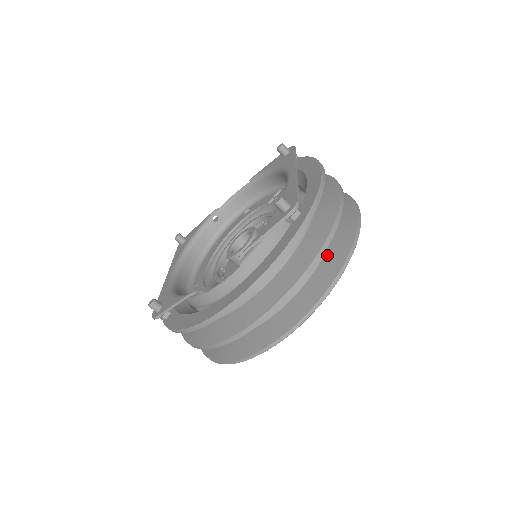
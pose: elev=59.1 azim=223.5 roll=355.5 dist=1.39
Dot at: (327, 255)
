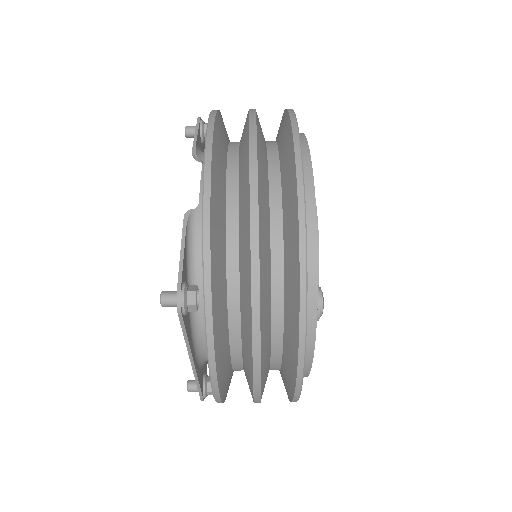
Dot at: occluded
